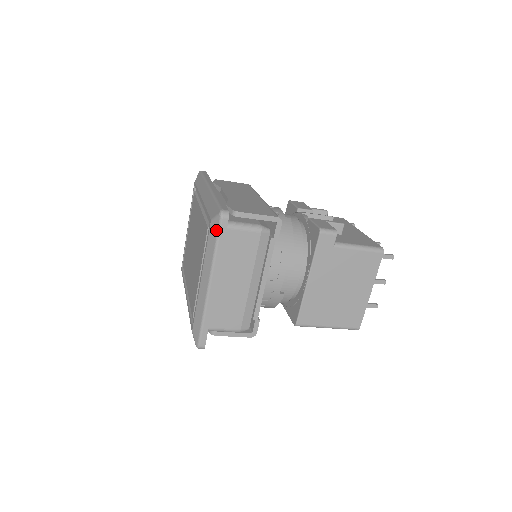
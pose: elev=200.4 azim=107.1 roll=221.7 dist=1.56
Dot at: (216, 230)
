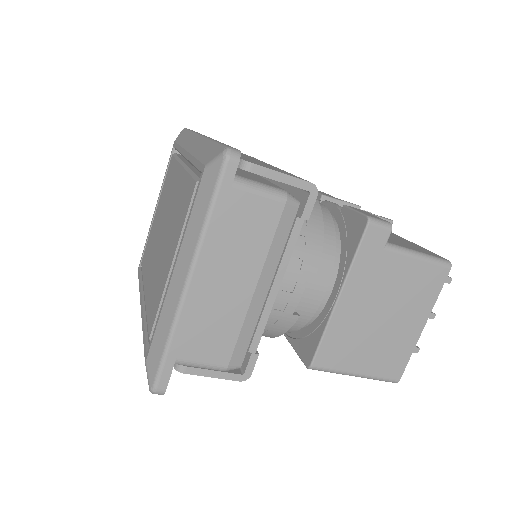
Dot at: (213, 182)
